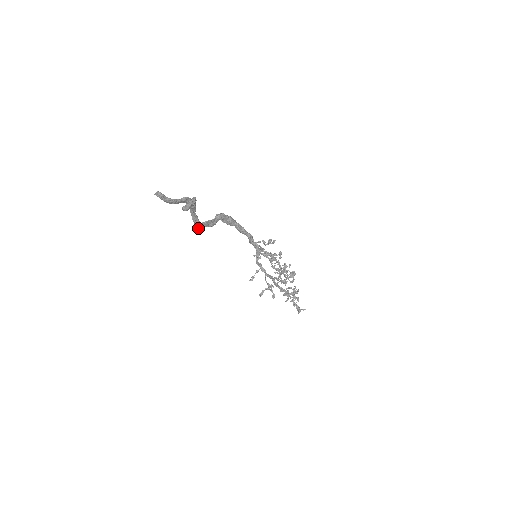
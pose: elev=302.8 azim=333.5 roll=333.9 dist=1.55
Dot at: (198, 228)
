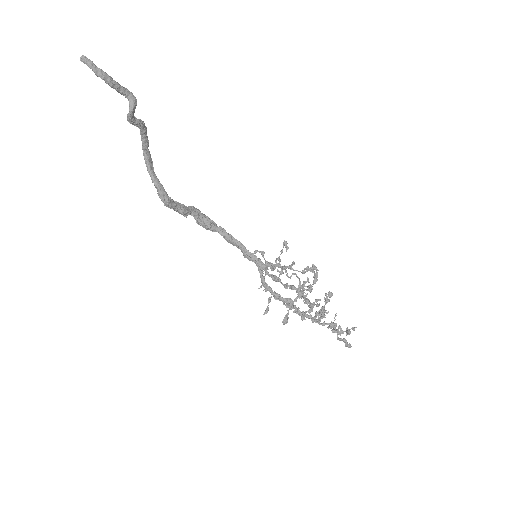
Dot at: (164, 201)
